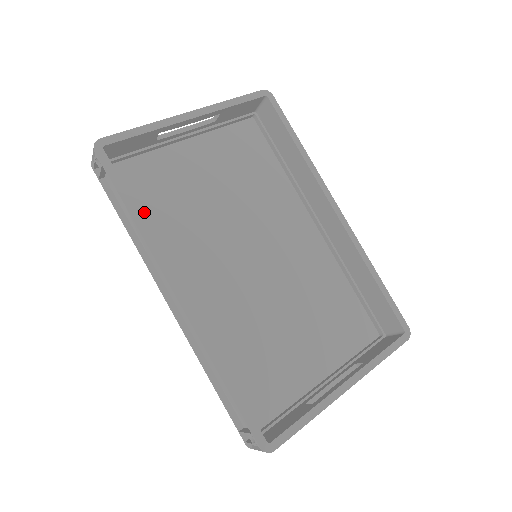
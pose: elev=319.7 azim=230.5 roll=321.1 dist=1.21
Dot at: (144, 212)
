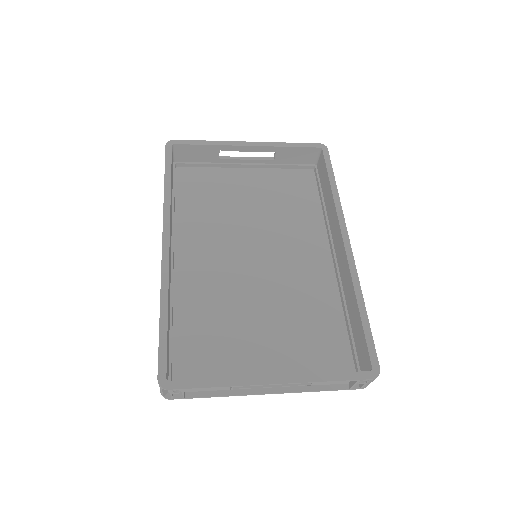
Dot at: (187, 200)
